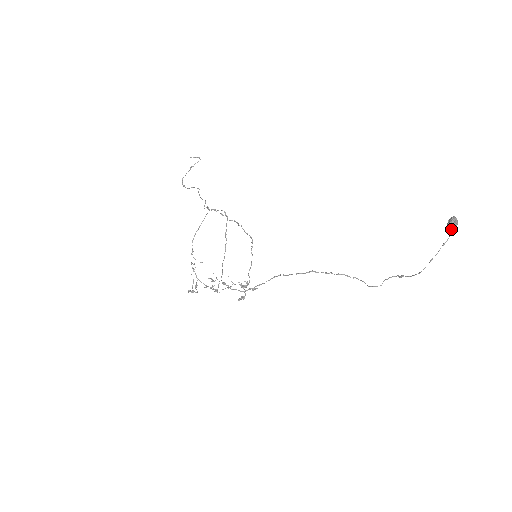
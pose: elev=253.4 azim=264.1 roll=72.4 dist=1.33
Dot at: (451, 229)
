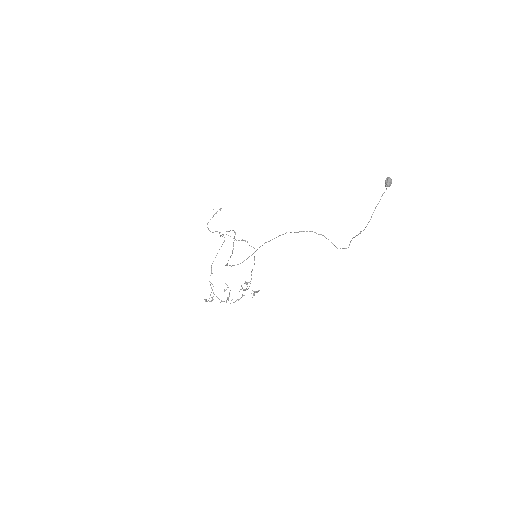
Dot at: (387, 184)
